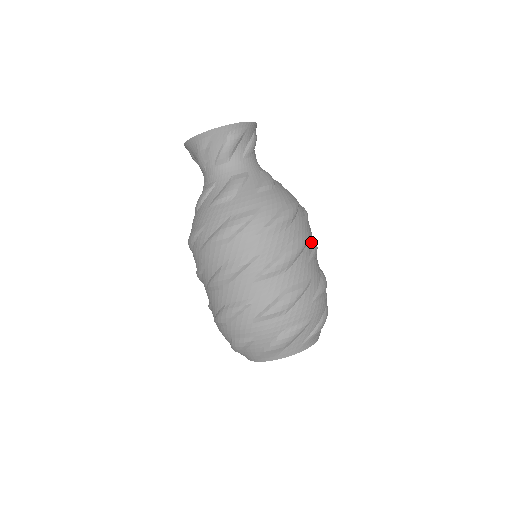
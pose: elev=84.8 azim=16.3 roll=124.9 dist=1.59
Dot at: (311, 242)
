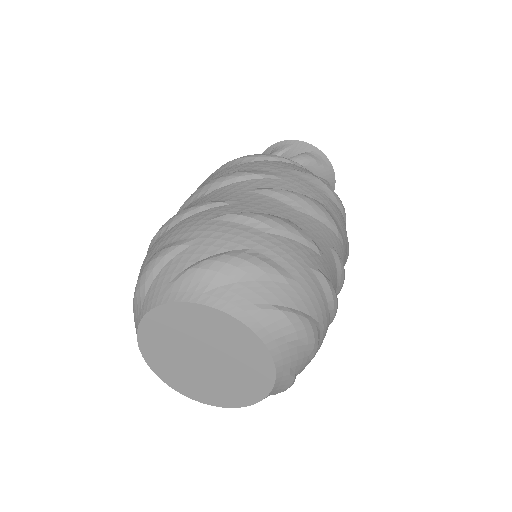
Dot at: (342, 253)
